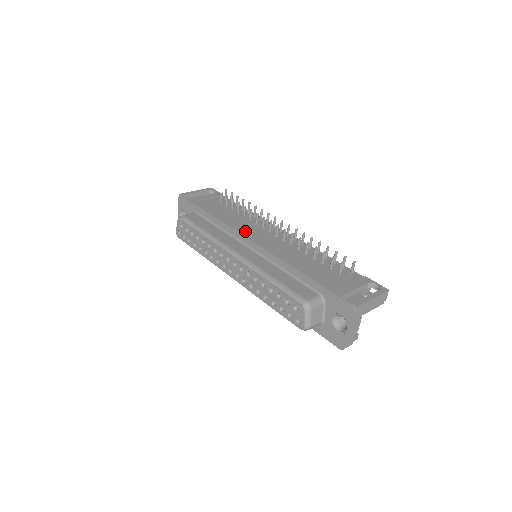
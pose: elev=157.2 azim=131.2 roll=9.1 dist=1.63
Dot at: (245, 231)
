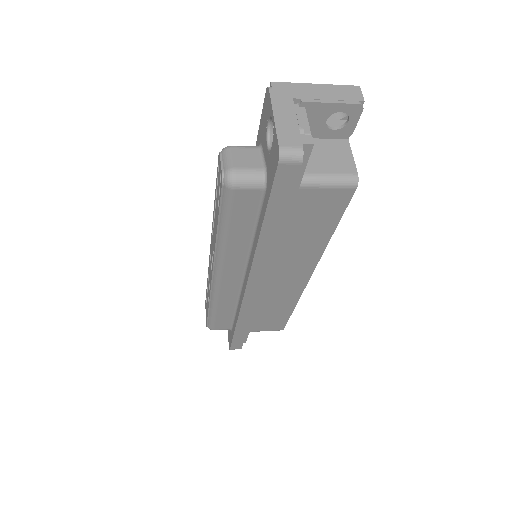
Dot at: occluded
